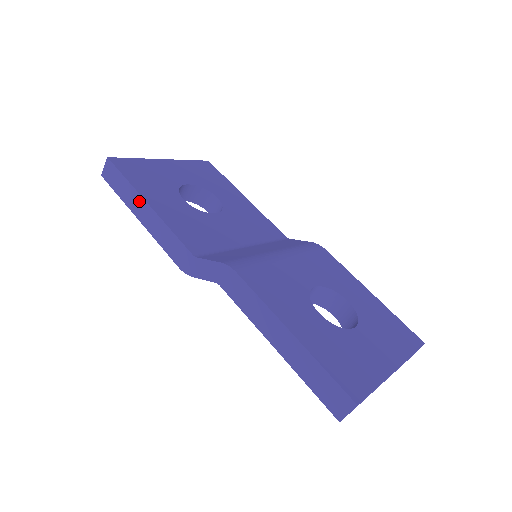
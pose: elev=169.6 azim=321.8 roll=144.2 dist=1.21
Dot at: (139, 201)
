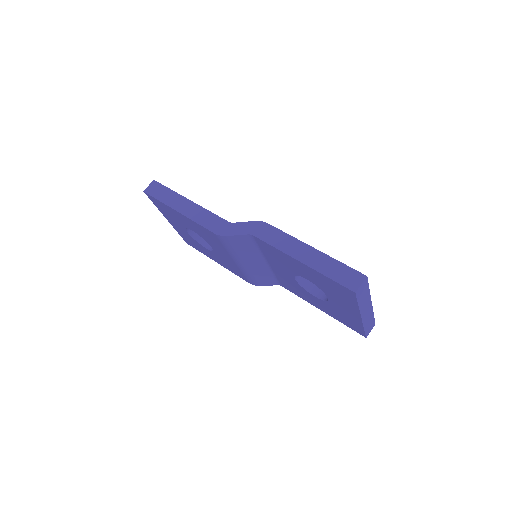
Dot at: (181, 200)
